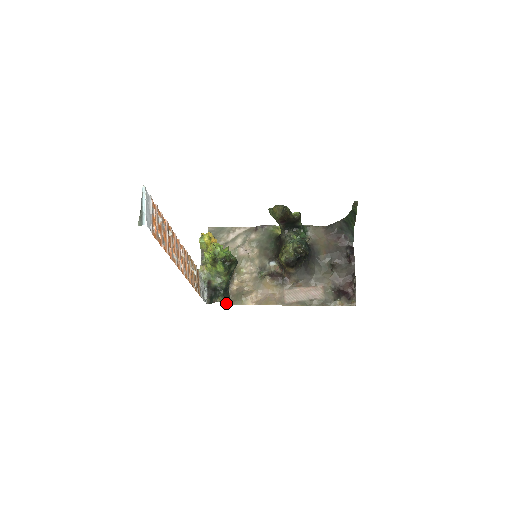
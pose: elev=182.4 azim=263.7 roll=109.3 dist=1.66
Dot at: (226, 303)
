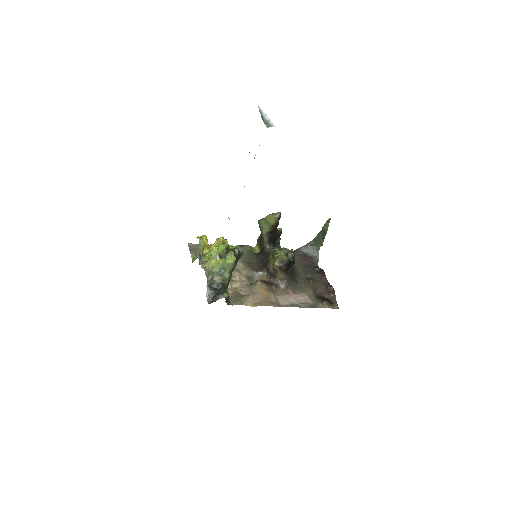
Dot at: (227, 303)
